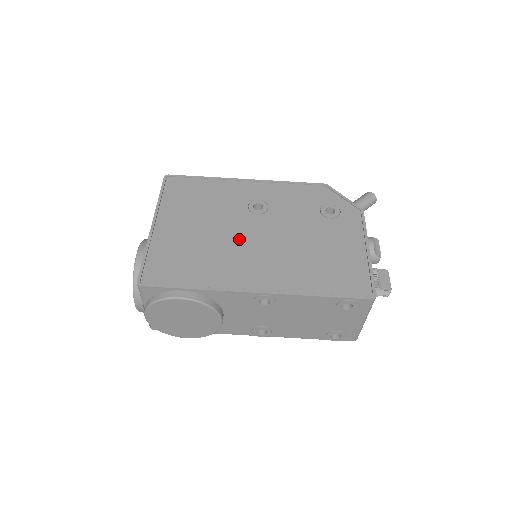
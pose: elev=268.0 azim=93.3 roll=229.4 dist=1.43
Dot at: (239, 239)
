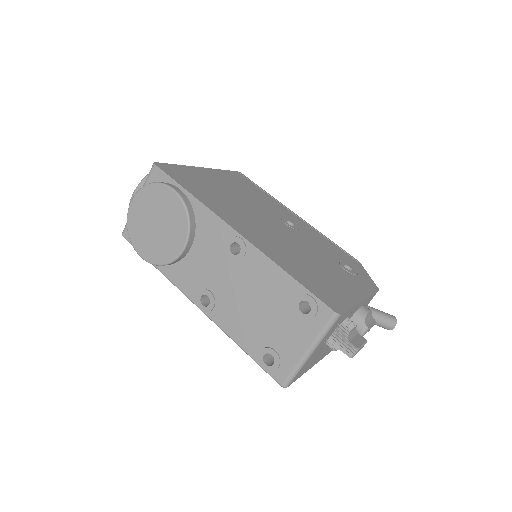
Dot at: (256, 215)
